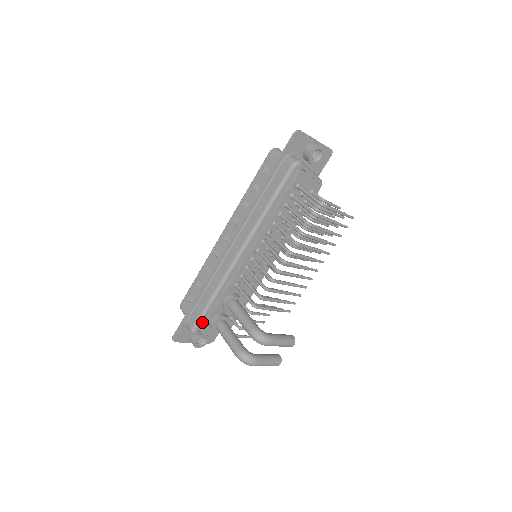
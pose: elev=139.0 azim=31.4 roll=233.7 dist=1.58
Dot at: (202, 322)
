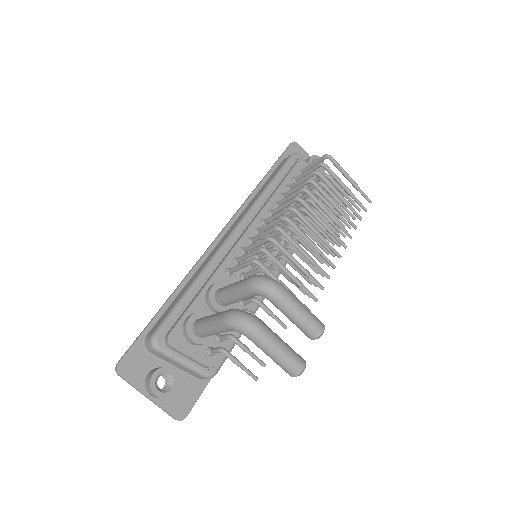
Dot at: (172, 323)
